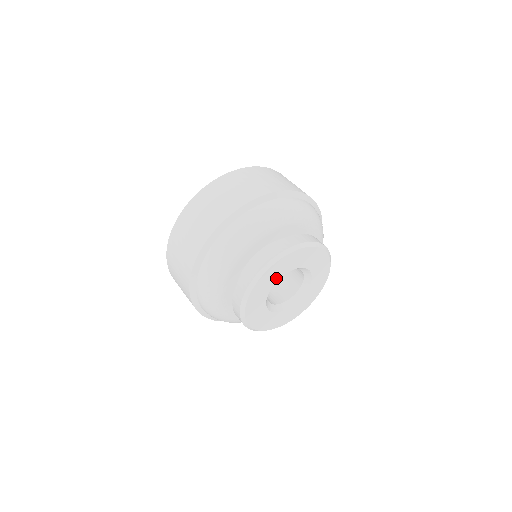
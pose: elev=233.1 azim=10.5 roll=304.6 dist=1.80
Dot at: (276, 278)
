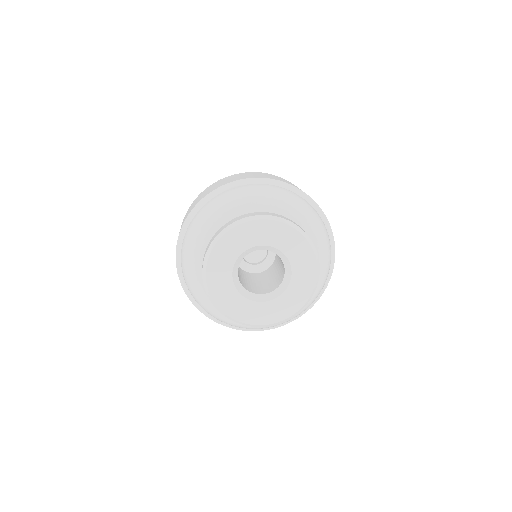
Dot at: (245, 245)
